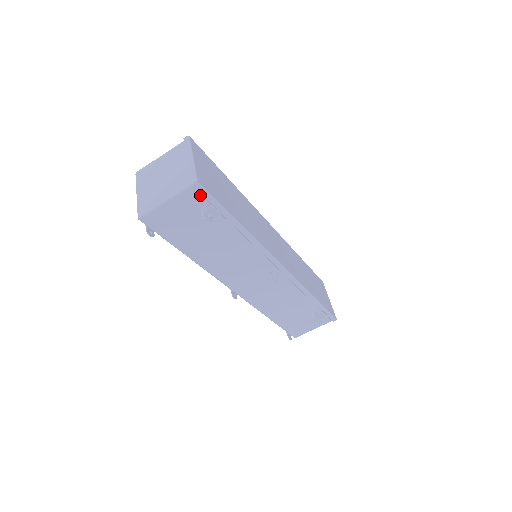
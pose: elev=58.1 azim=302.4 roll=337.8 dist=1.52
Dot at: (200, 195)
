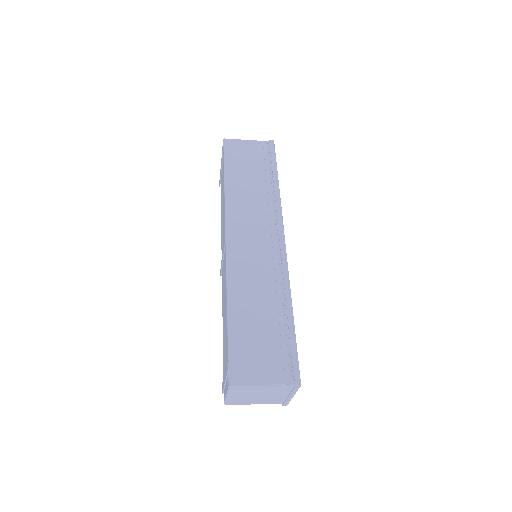
Dot at: occluded
